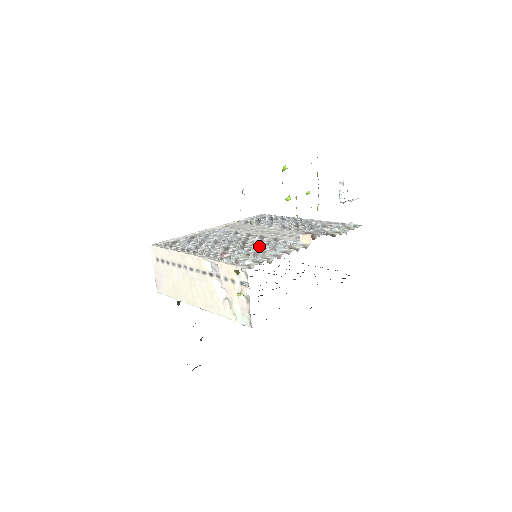
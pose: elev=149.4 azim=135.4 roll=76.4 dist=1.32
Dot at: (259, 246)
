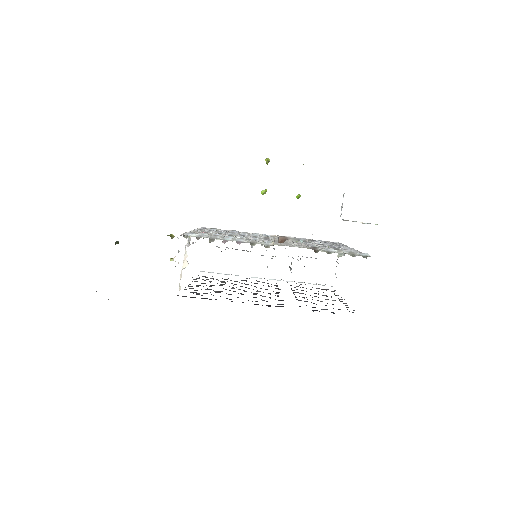
Dot at: occluded
